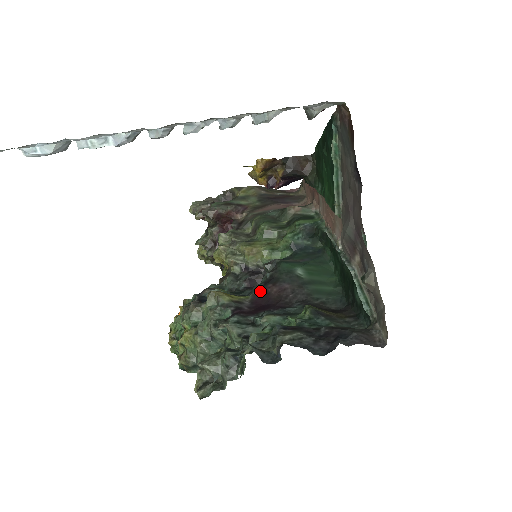
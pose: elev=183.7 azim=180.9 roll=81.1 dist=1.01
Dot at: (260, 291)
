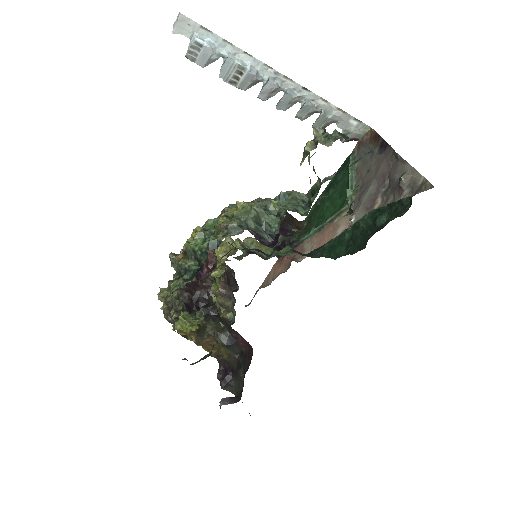
Dot at: occluded
